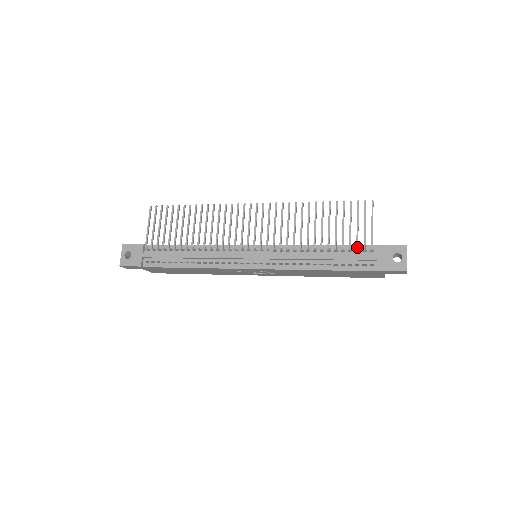
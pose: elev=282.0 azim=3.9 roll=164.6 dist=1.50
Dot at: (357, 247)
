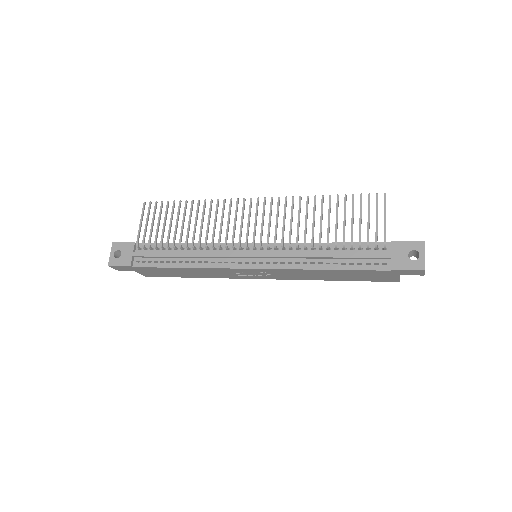
Dot at: (368, 243)
